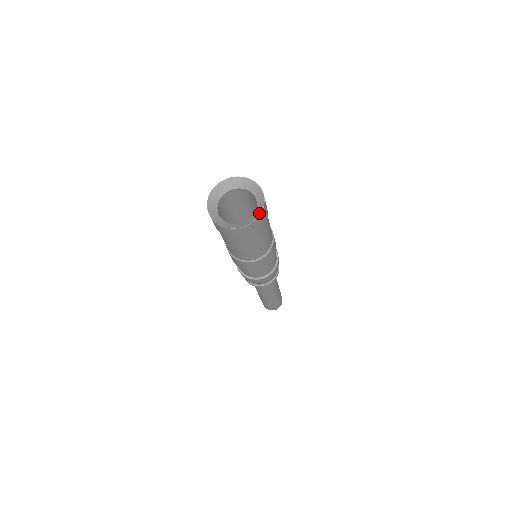
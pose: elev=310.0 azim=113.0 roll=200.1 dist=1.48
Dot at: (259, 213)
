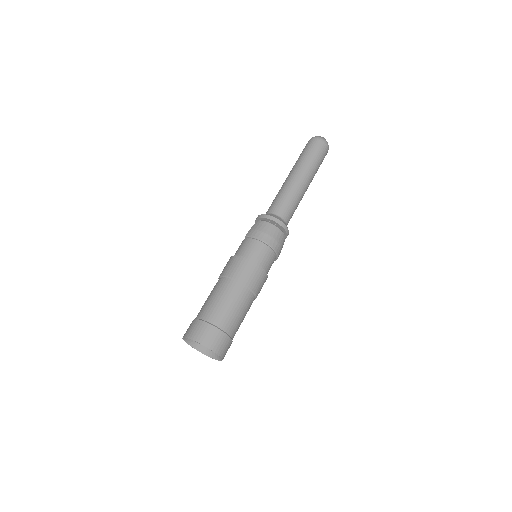
Dot at: (221, 359)
